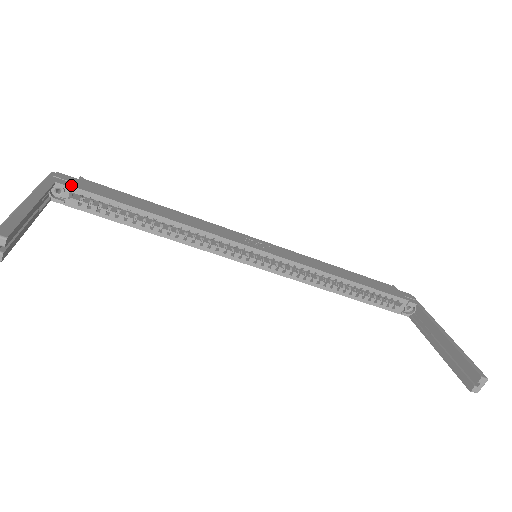
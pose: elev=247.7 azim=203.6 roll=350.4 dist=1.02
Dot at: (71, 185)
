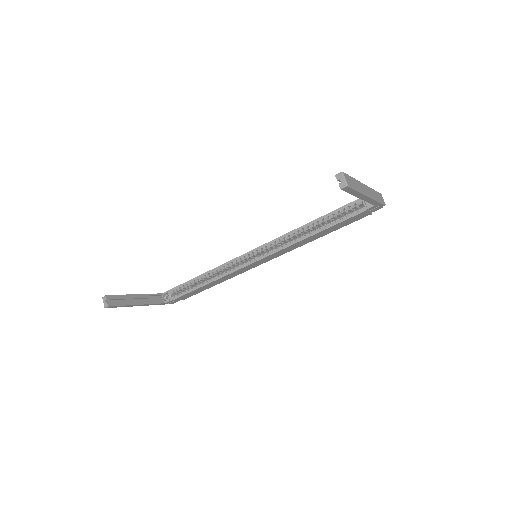
Dot at: (168, 290)
